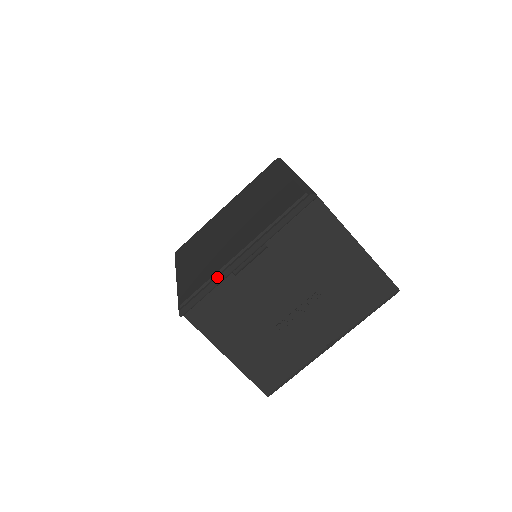
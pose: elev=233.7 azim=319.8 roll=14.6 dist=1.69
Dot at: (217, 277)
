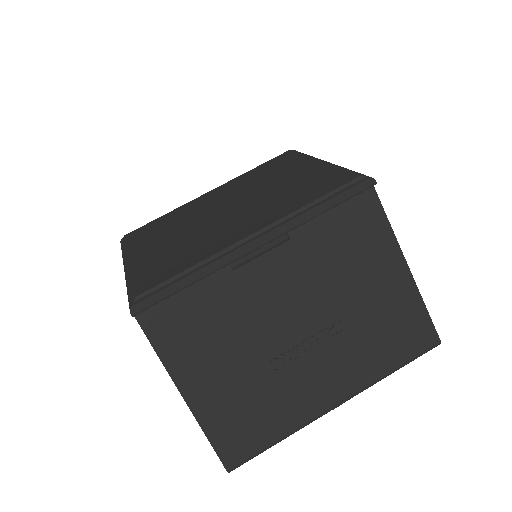
Dot at: (208, 264)
